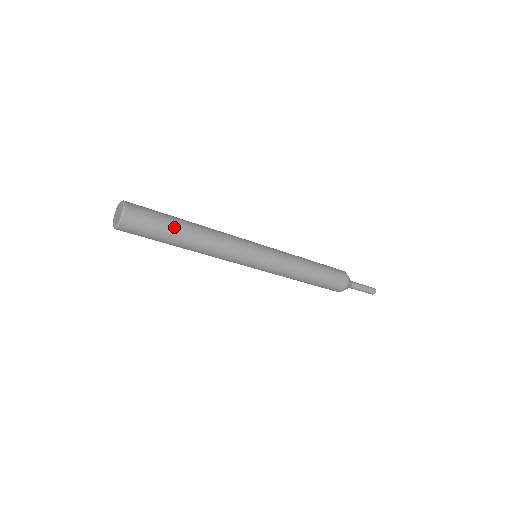
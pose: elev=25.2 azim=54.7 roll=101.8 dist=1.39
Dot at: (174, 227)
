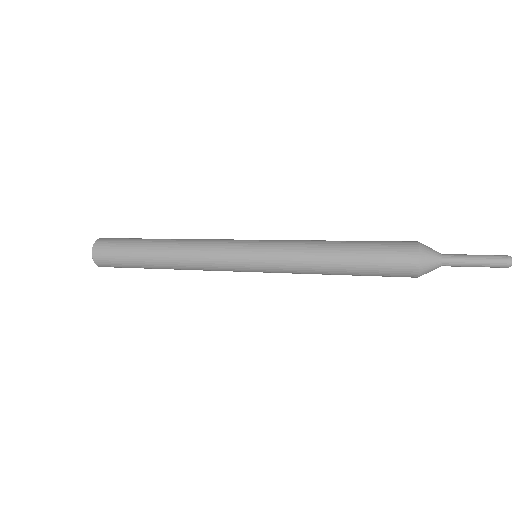
Dot at: (143, 267)
